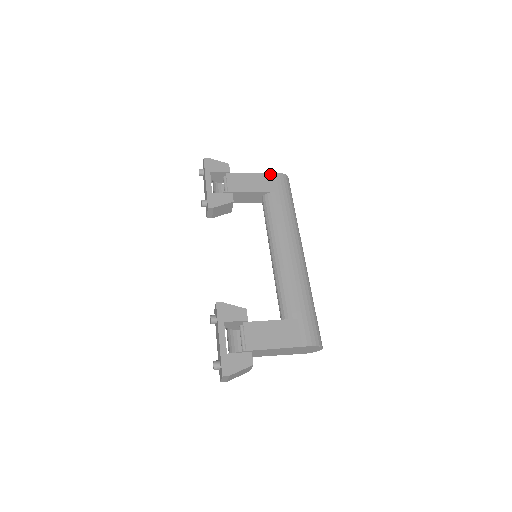
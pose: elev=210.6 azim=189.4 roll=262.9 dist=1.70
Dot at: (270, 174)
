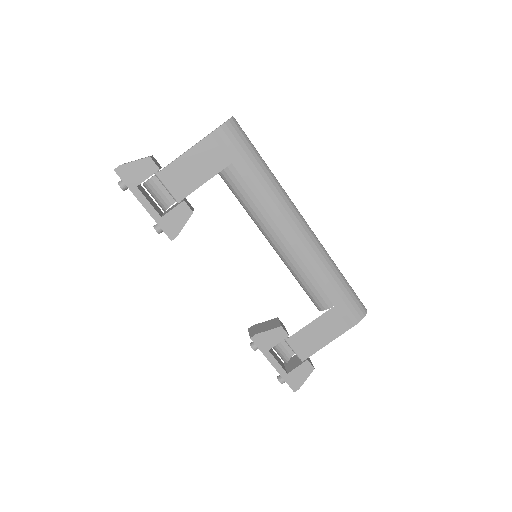
Dot at: (210, 137)
